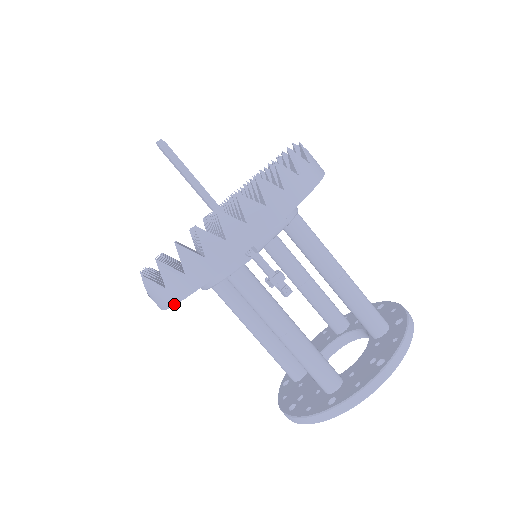
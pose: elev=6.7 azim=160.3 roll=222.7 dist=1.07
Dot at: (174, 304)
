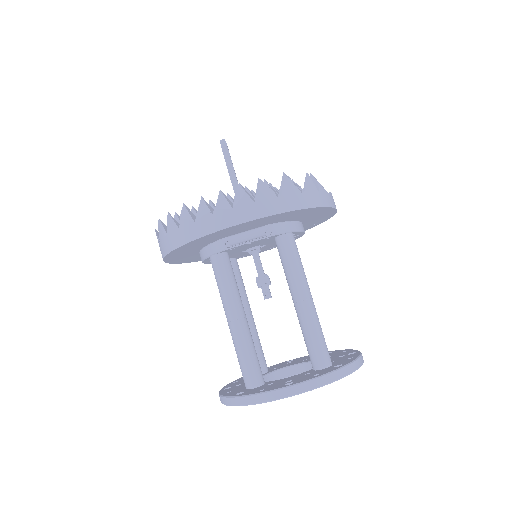
Dot at: (163, 258)
